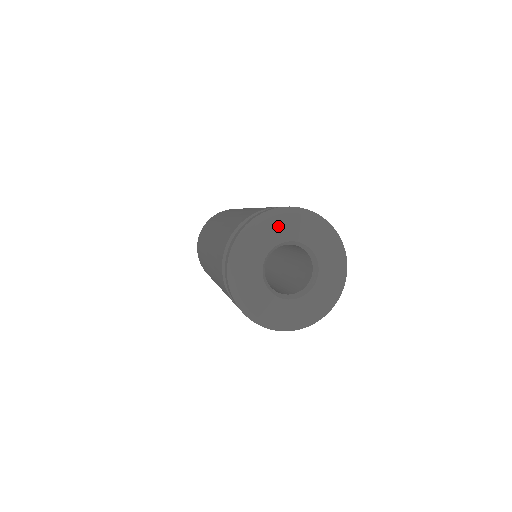
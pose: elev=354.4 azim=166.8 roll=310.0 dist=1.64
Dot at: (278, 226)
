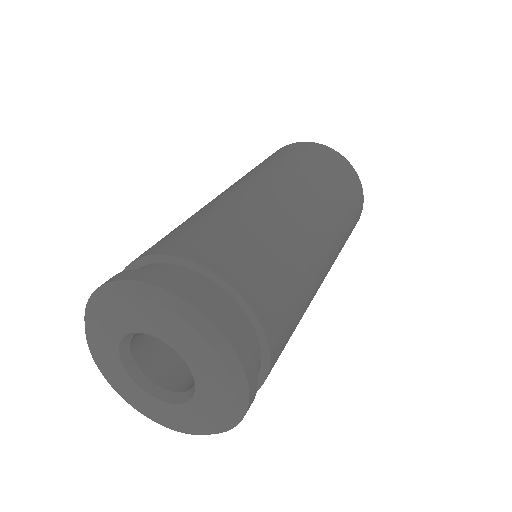
Dot at: (159, 318)
